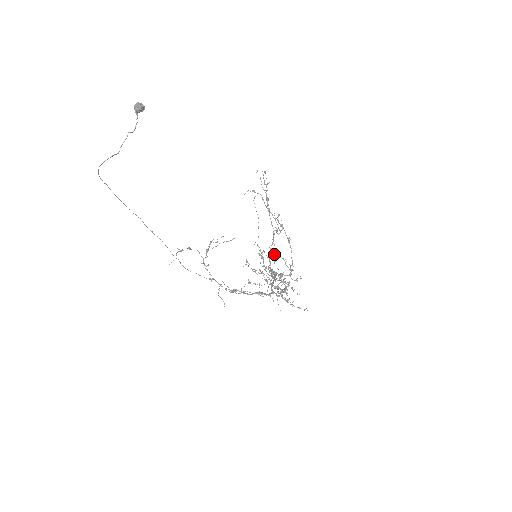
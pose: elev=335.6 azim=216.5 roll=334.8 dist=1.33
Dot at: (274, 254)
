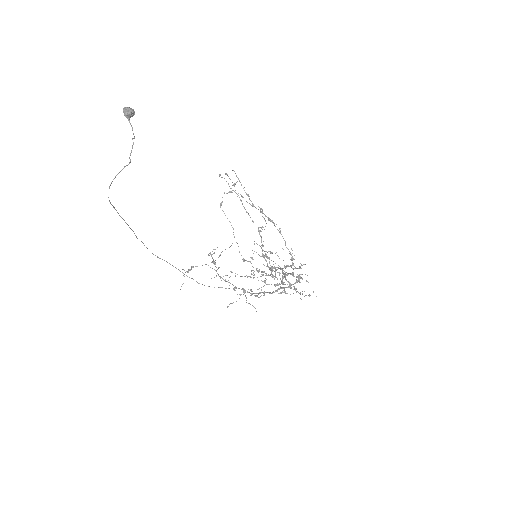
Dot at: (266, 251)
